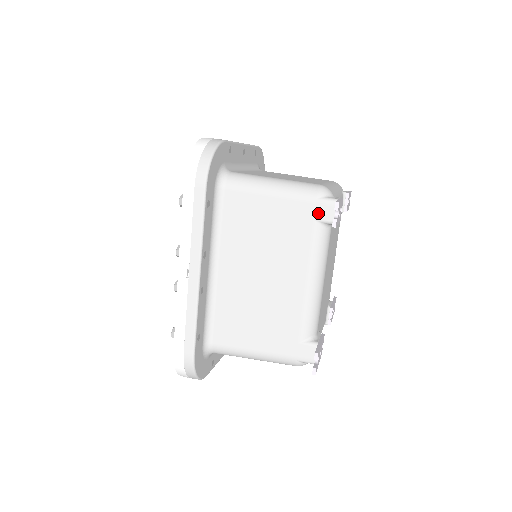
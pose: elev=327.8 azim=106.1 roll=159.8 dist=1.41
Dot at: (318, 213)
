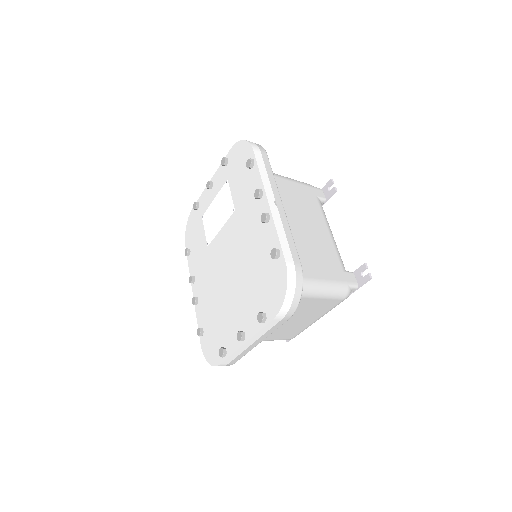
Dot at: (317, 193)
